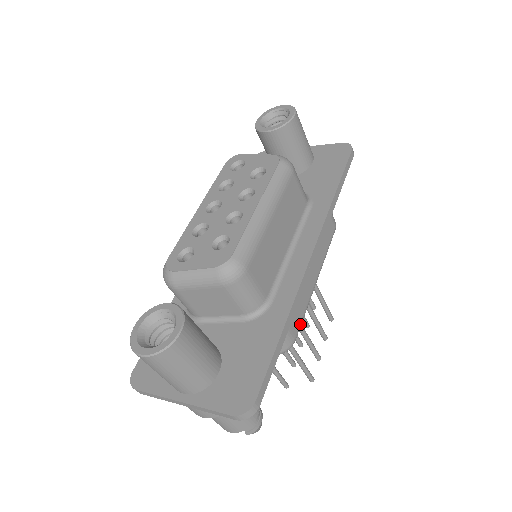
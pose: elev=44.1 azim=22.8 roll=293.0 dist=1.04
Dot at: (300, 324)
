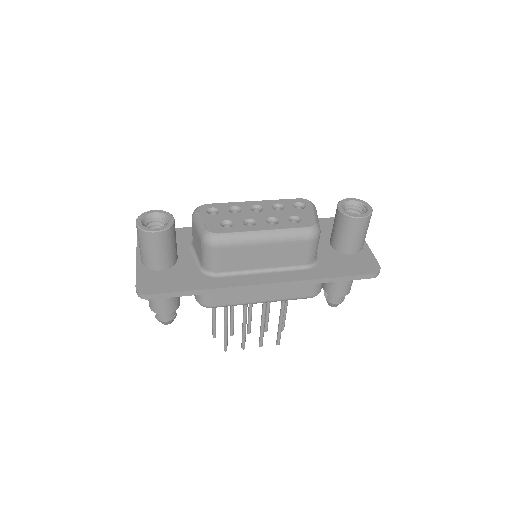
Dot at: (223, 305)
